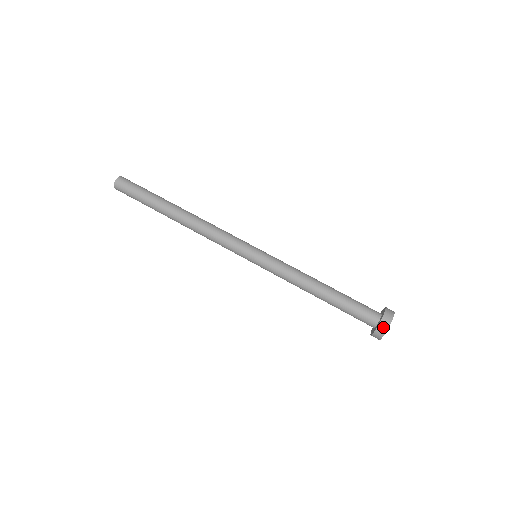
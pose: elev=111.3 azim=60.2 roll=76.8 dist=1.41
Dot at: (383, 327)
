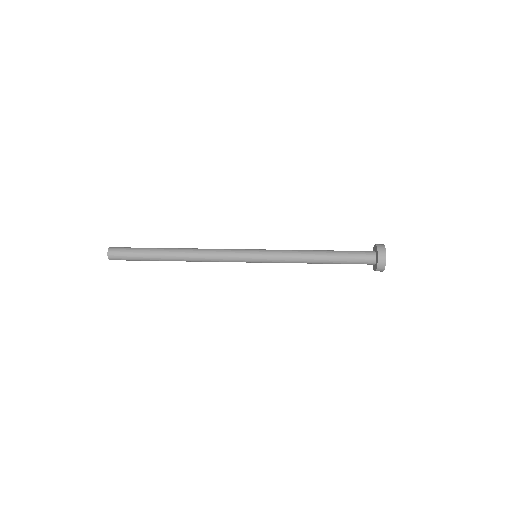
Dot at: (381, 246)
